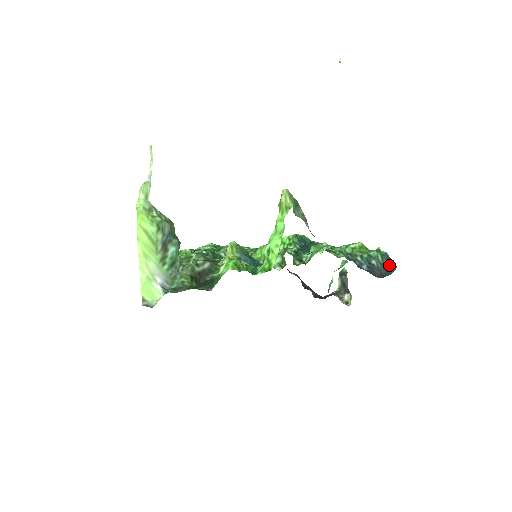
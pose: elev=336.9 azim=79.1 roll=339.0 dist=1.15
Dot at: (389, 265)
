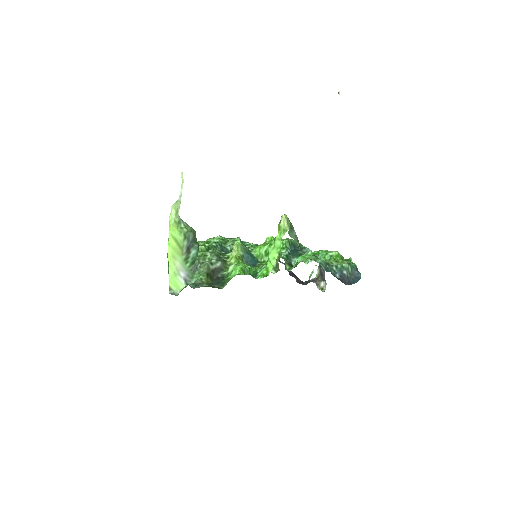
Dot at: (356, 275)
